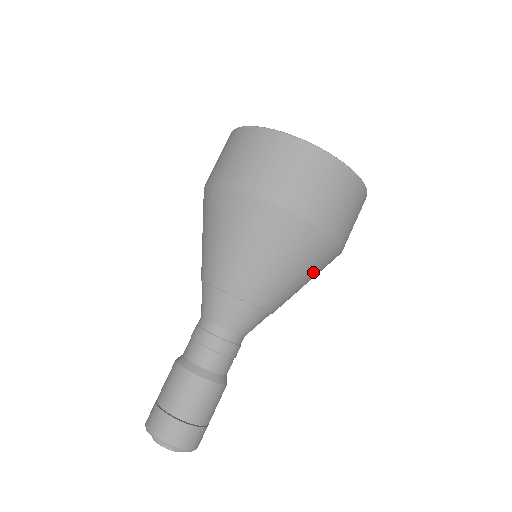
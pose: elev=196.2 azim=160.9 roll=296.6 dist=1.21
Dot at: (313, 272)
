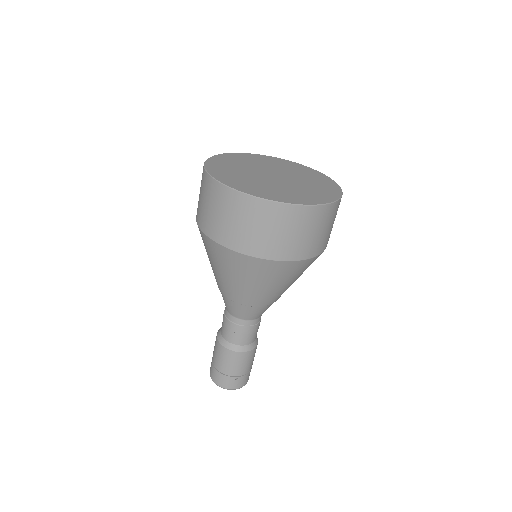
Dot at: (279, 280)
